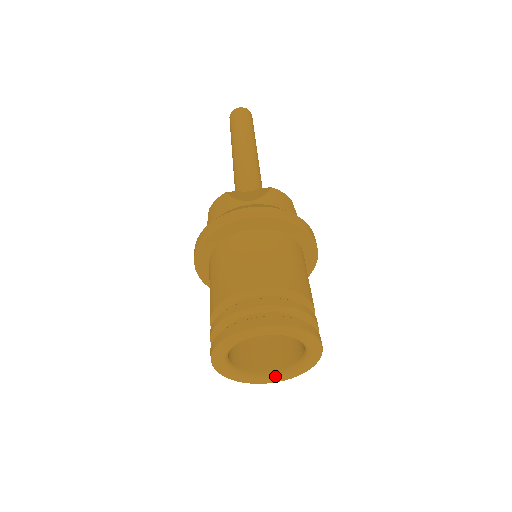
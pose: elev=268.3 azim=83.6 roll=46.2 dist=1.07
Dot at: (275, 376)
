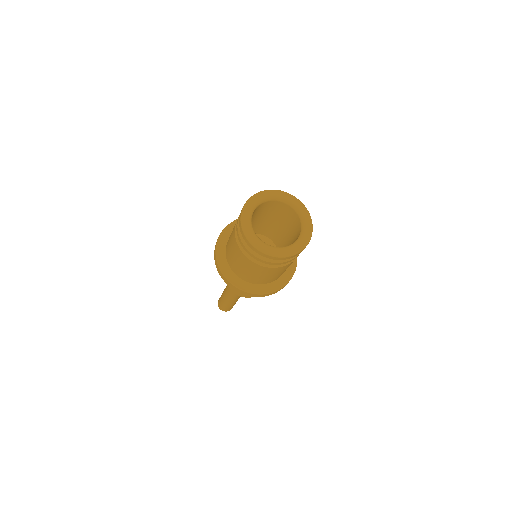
Dot at: (295, 244)
